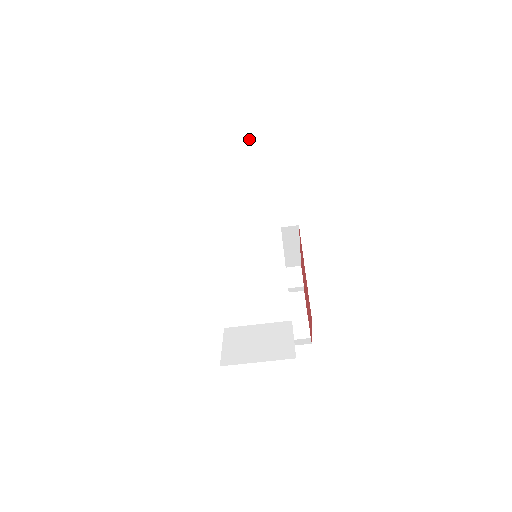
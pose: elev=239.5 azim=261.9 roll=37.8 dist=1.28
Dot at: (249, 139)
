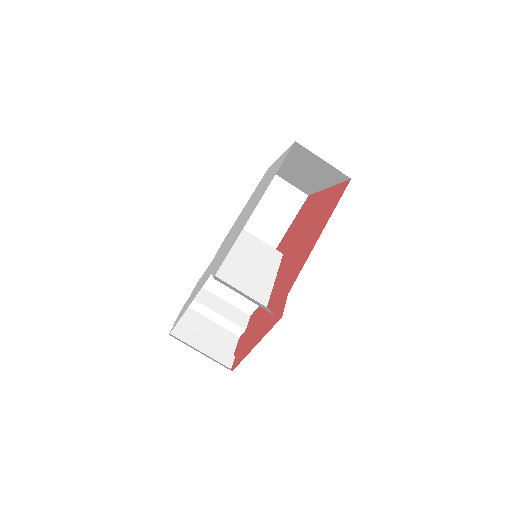
Dot at: (290, 194)
